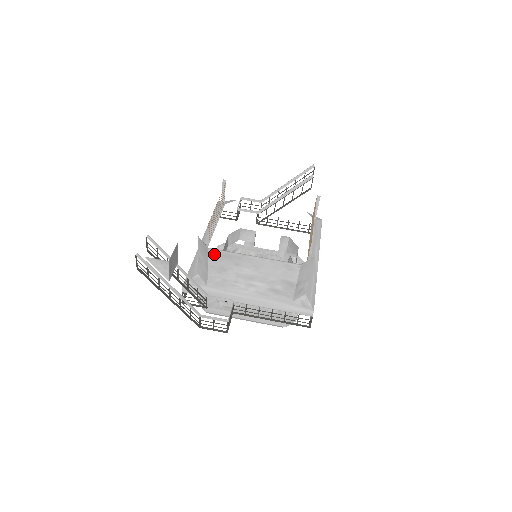
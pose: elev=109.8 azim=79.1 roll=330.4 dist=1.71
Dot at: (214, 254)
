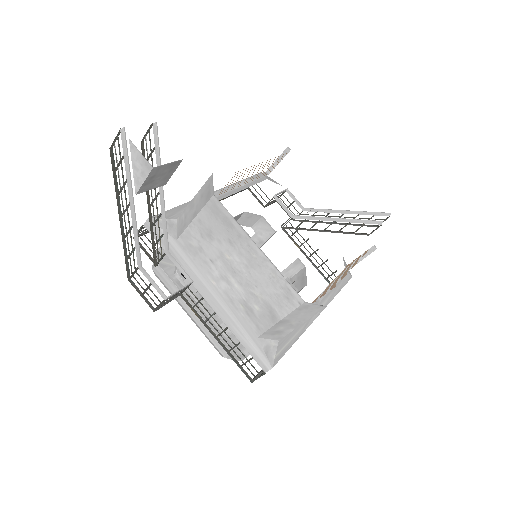
Dot at: (214, 207)
